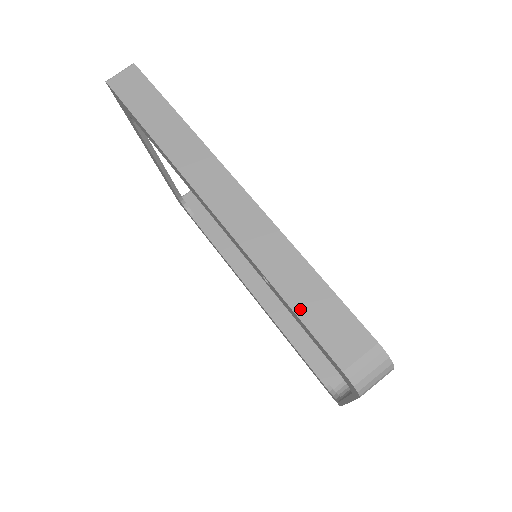
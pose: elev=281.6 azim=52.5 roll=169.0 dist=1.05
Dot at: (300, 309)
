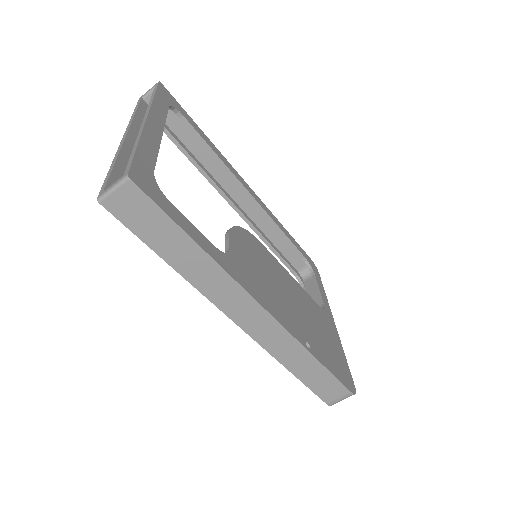
Dot at: (306, 381)
